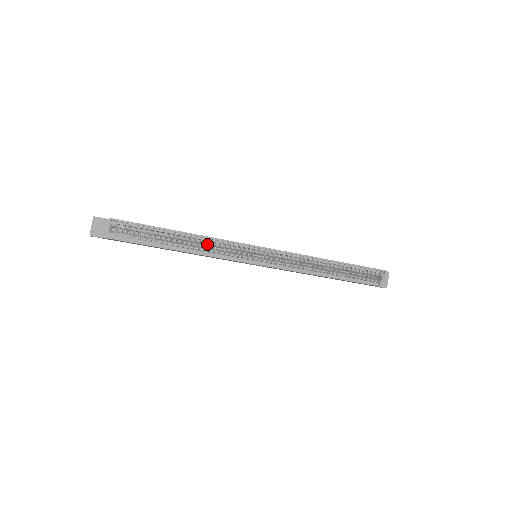
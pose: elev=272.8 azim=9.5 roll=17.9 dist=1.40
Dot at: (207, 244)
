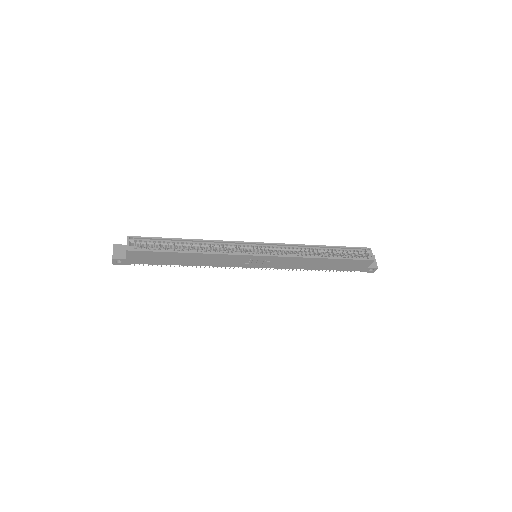
Dot at: (212, 247)
